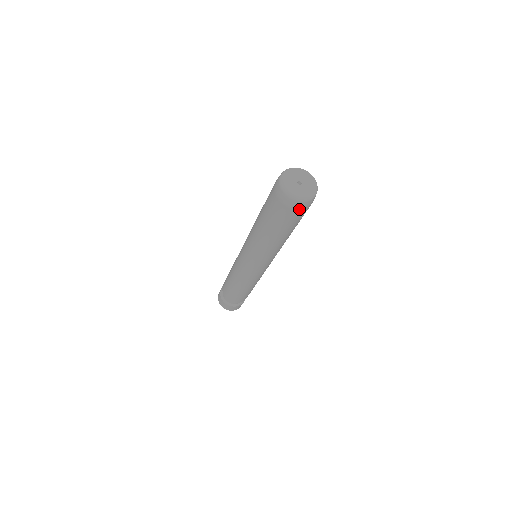
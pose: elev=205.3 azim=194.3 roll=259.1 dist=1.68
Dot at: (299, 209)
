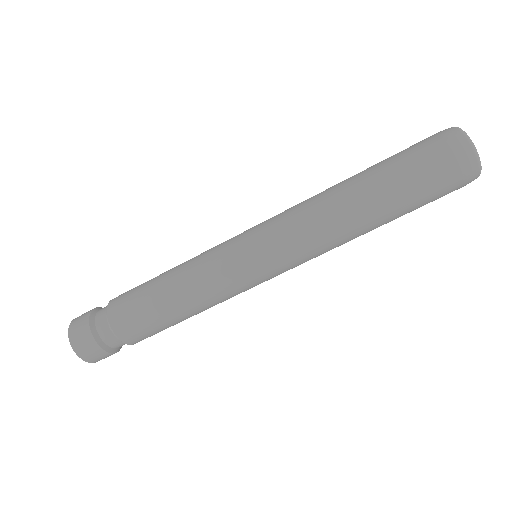
Dot at: (464, 183)
